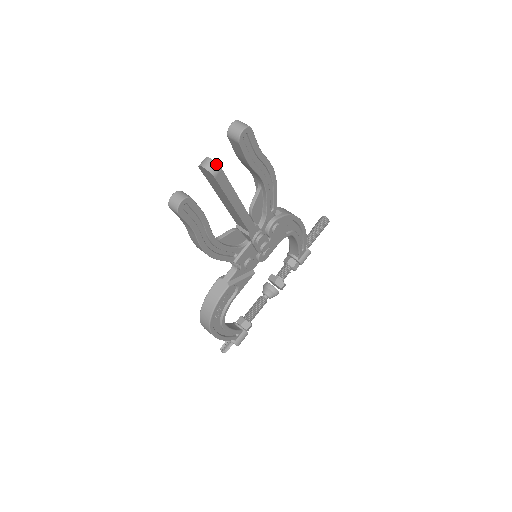
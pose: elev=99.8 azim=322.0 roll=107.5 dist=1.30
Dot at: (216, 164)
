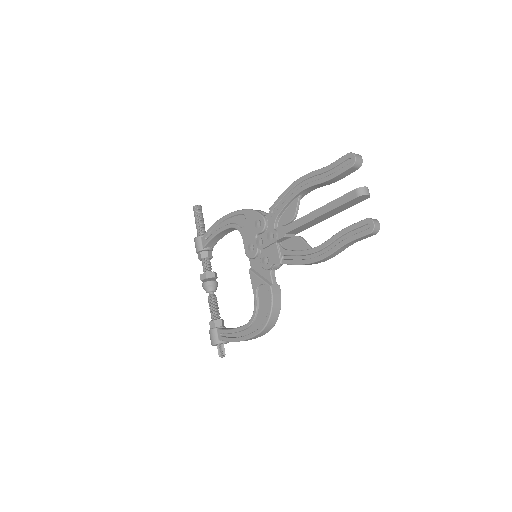
Dot at: (368, 189)
